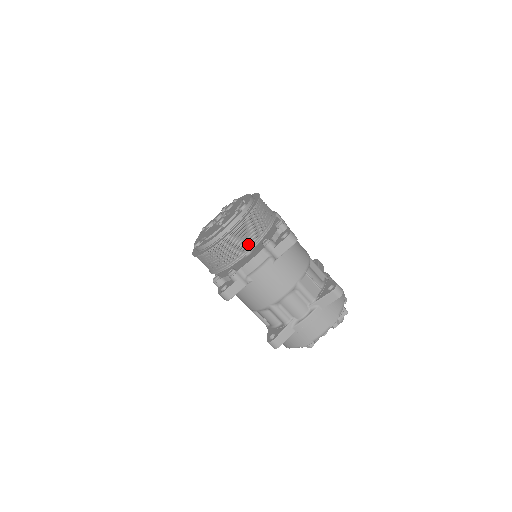
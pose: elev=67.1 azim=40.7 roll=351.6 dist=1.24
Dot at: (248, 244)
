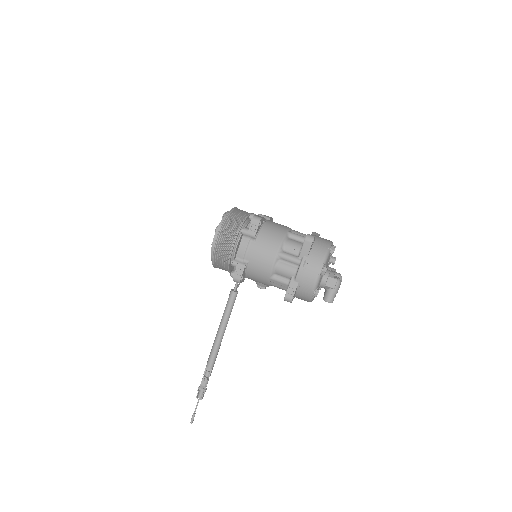
Dot at: occluded
